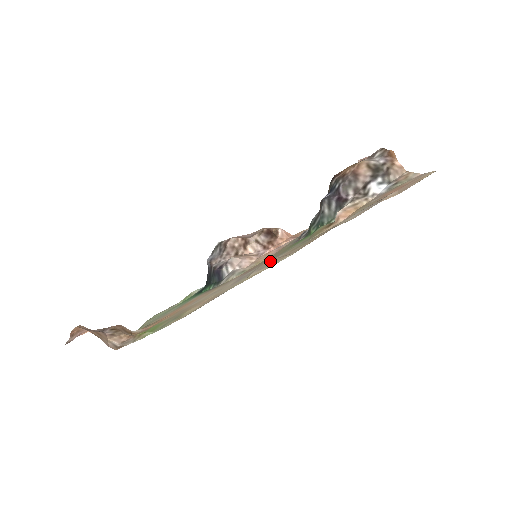
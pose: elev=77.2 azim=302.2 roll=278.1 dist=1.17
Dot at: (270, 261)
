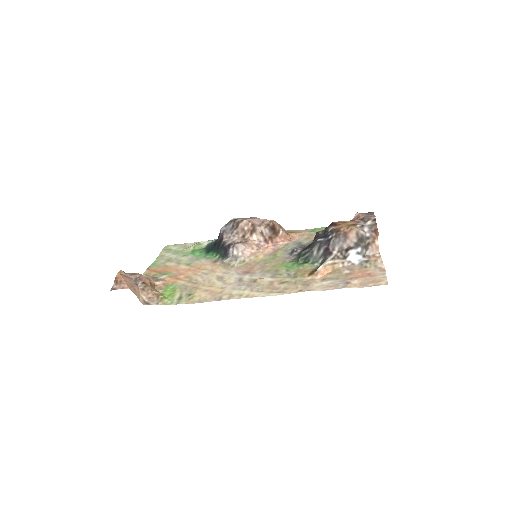
Dot at: (262, 284)
